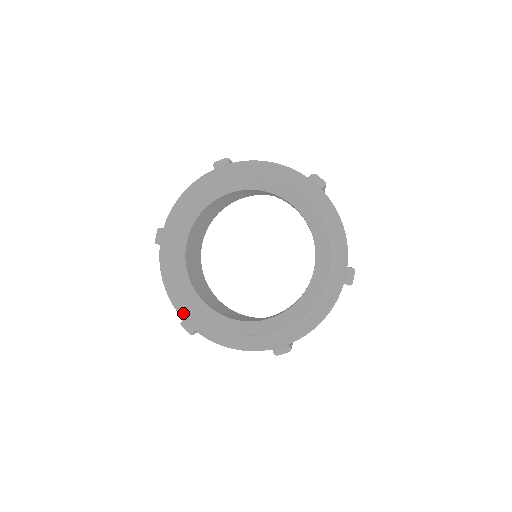
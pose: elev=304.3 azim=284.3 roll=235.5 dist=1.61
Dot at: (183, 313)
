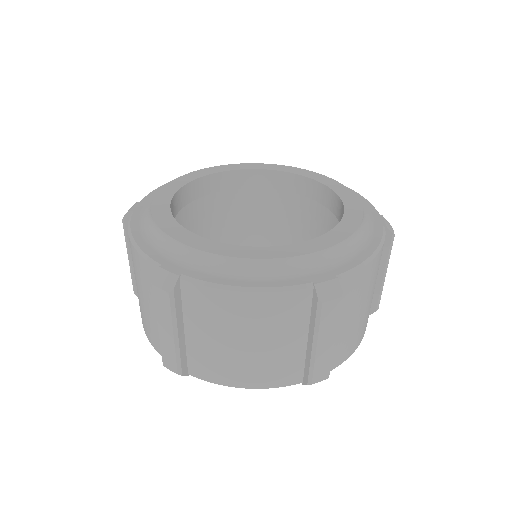
Dot at: (160, 260)
